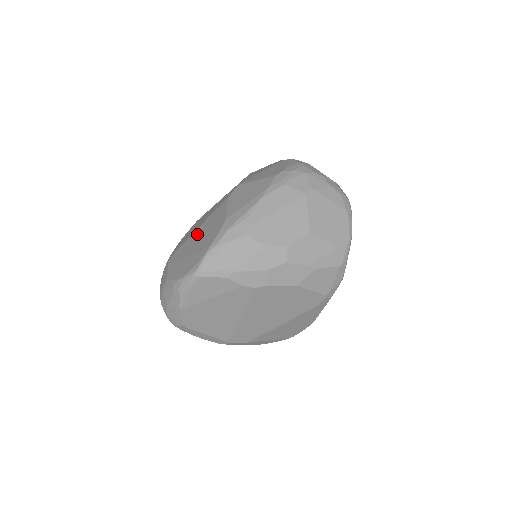
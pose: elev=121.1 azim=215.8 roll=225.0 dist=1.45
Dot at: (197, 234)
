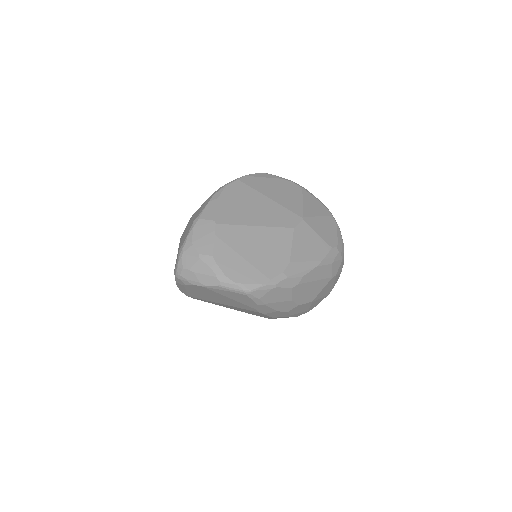
Dot at: (255, 236)
